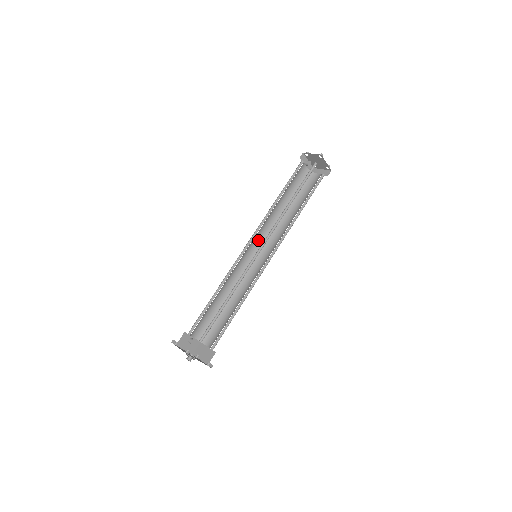
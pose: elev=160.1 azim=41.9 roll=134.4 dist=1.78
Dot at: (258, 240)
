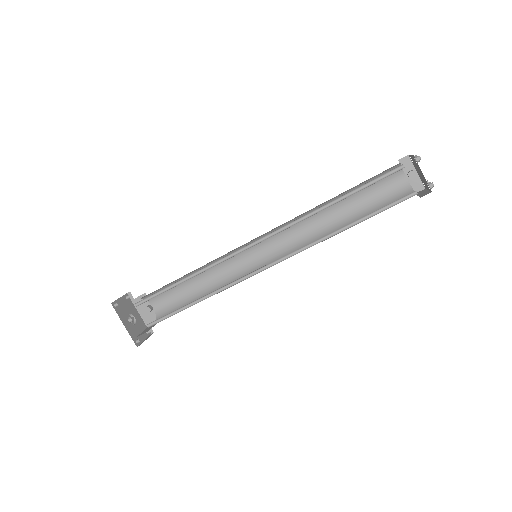
Dot at: (280, 244)
